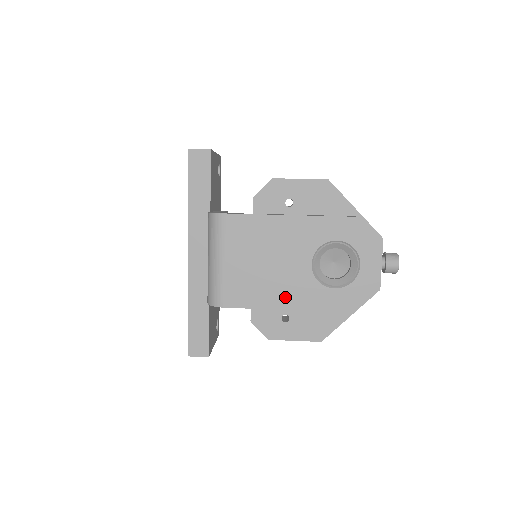
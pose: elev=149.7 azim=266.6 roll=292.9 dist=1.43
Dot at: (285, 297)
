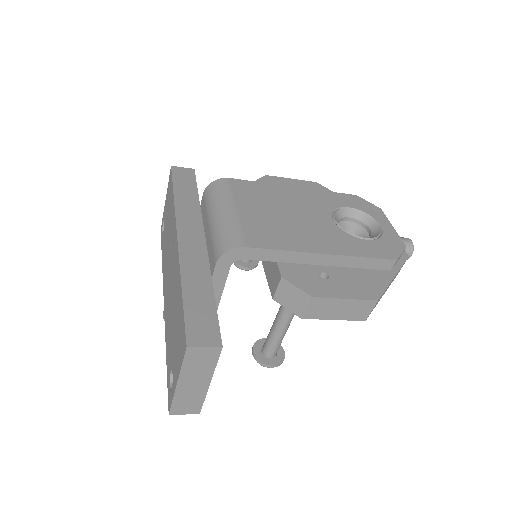
Dot at: (318, 243)
